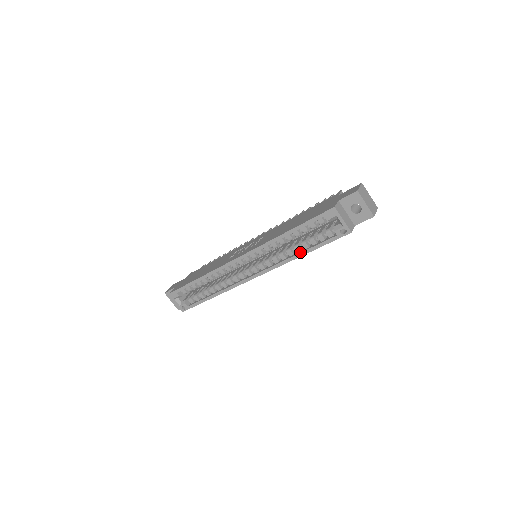
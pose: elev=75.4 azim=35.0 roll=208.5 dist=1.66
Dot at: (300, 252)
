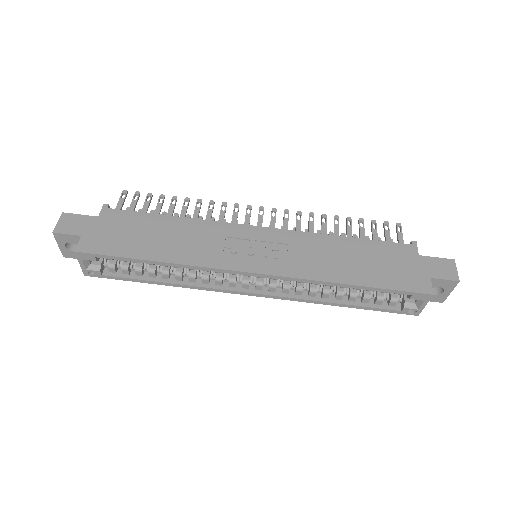
Dot at: (342, 303)
